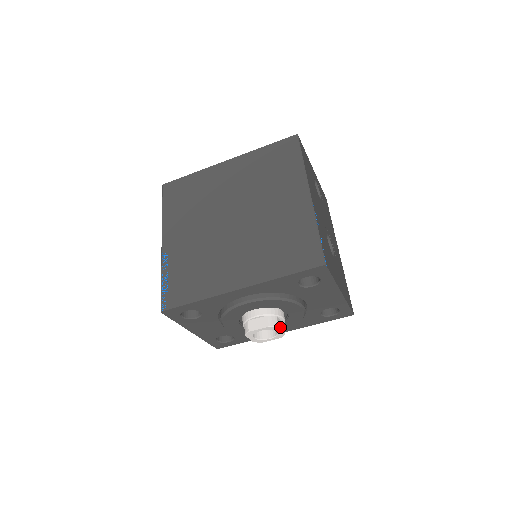
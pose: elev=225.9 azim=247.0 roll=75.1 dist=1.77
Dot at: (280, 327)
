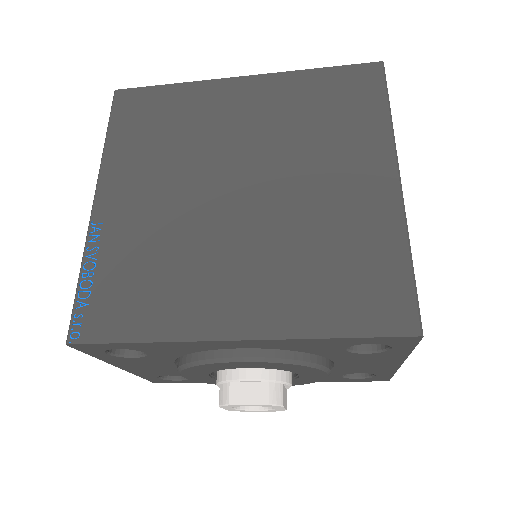
Dot at: (284, 402)
